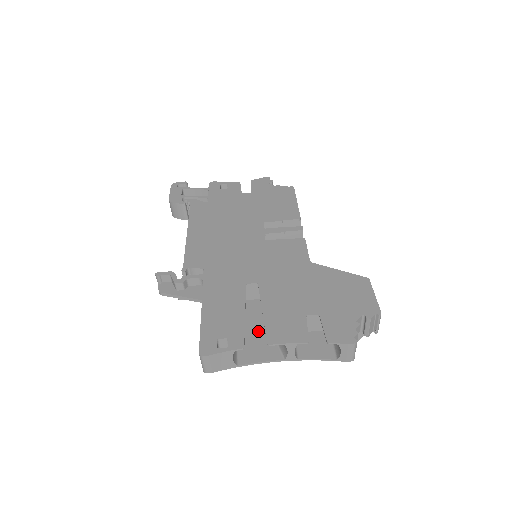
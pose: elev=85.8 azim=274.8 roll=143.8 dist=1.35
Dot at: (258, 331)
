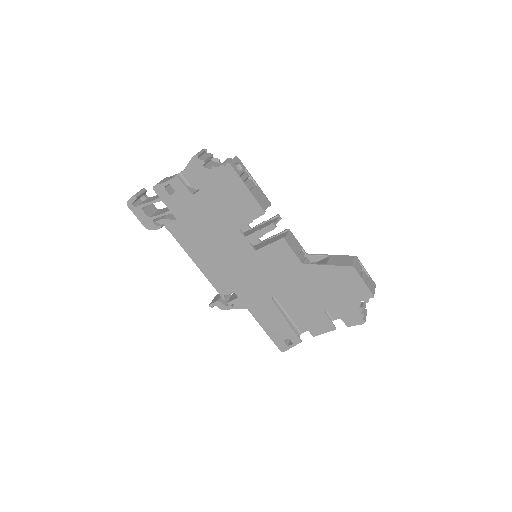
Dot at: occluded
